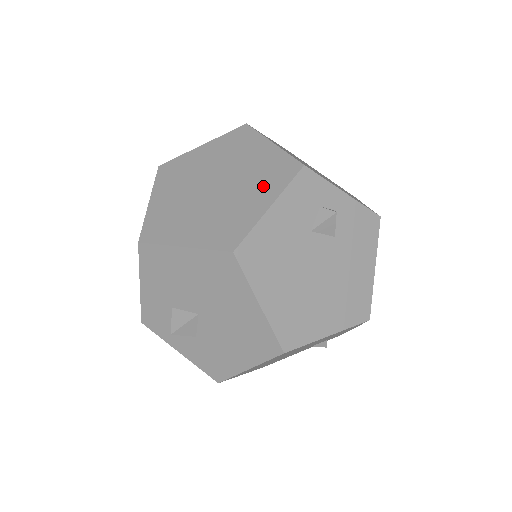
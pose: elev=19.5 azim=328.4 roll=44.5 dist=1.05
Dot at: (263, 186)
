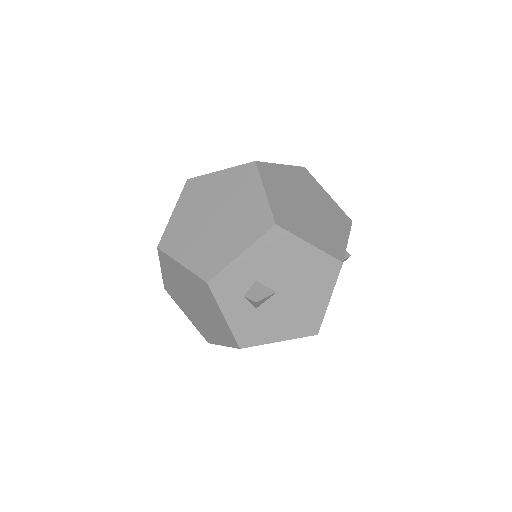
Dot at: (338, 224)
